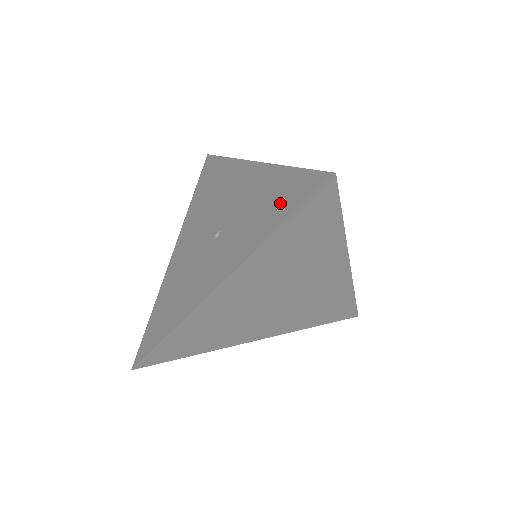
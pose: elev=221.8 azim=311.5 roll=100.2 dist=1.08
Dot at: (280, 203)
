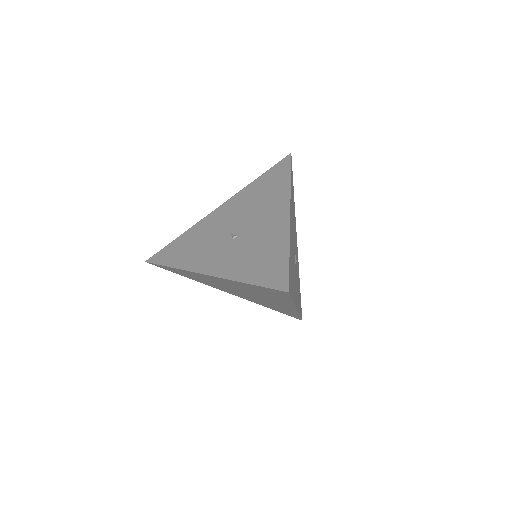
Dot at: (264, 268)
